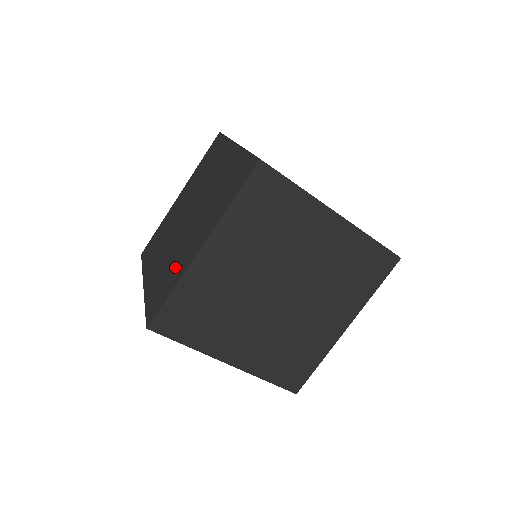
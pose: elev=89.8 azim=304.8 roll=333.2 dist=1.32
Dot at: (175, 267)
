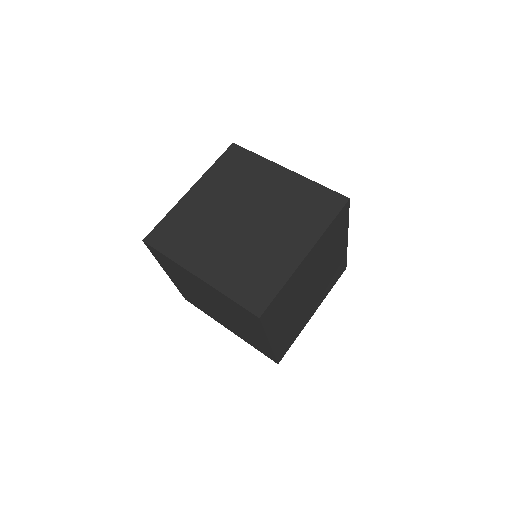
Dot at: (256, 341)
